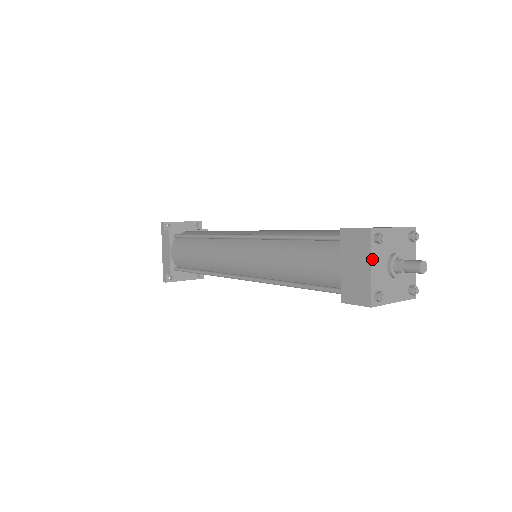
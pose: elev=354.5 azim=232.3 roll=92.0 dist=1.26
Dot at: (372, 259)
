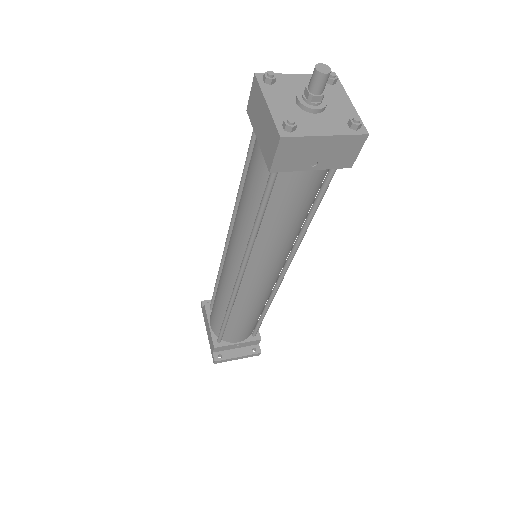
Dot at: (266, 97)
